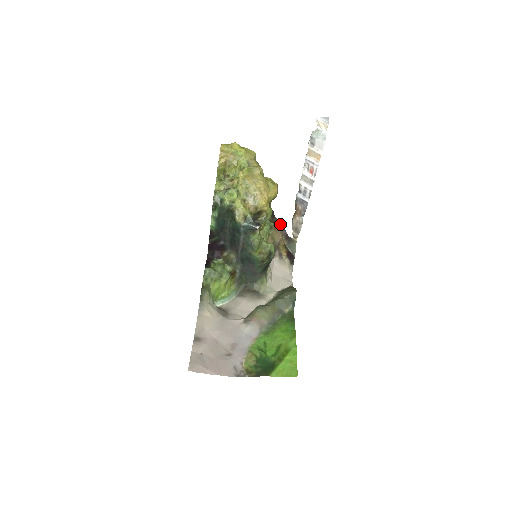
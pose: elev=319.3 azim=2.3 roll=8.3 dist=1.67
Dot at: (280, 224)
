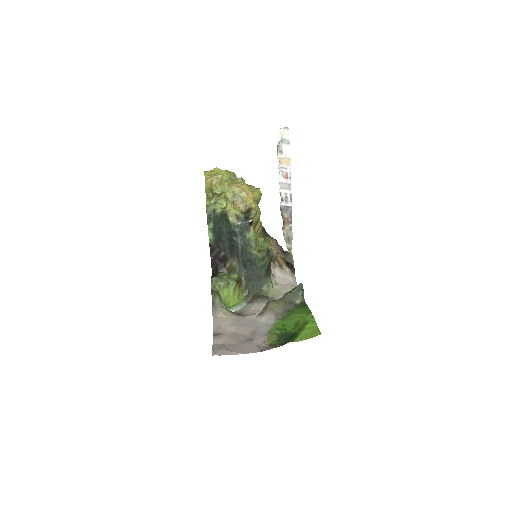
Dot at: (273, 238)
